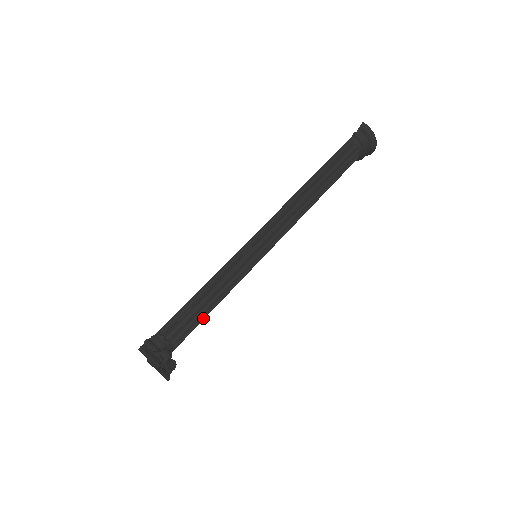
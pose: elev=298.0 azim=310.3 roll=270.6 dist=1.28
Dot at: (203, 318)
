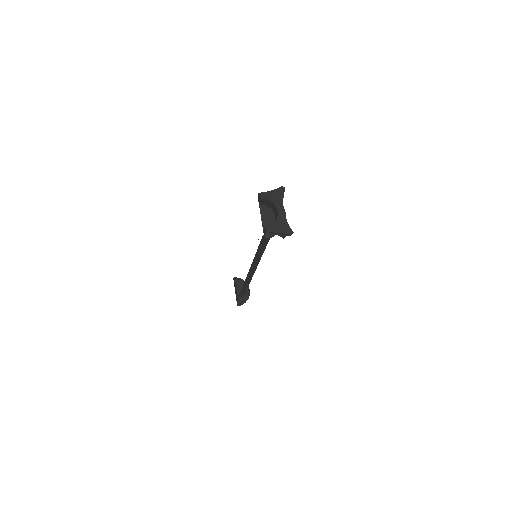
Dot at: occluded
